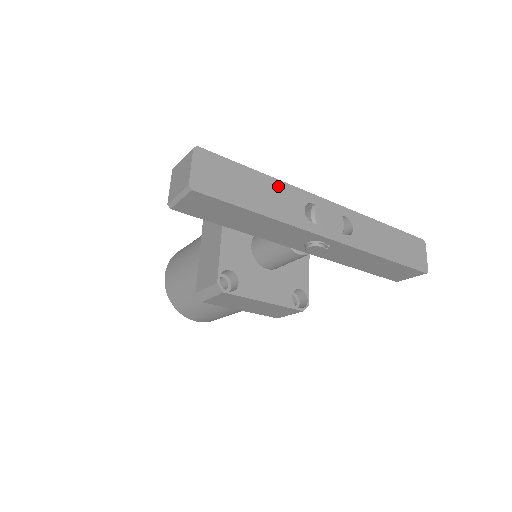
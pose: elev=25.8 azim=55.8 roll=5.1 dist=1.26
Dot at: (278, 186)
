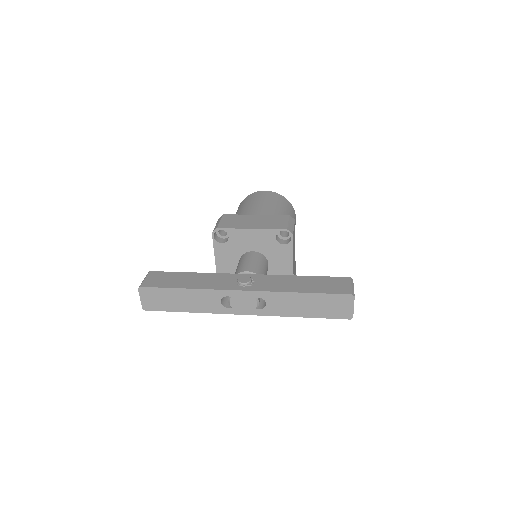
Dot at: (198, 293)
